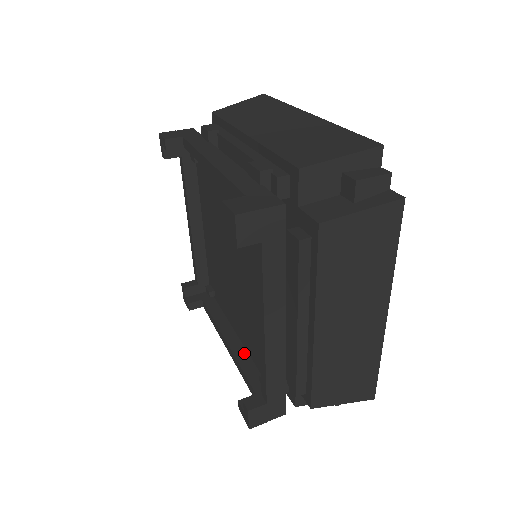
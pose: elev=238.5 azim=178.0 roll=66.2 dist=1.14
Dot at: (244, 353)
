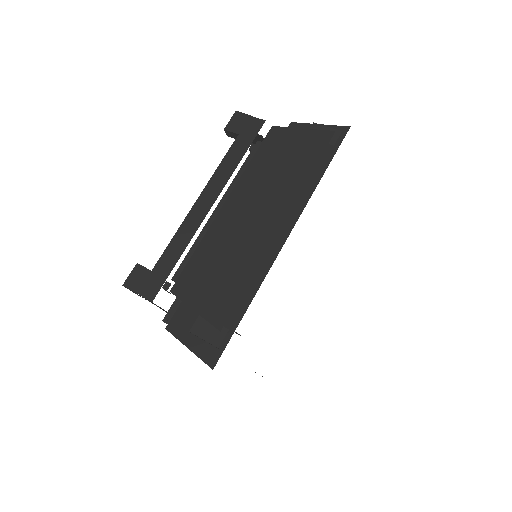
Dot at: occluded
